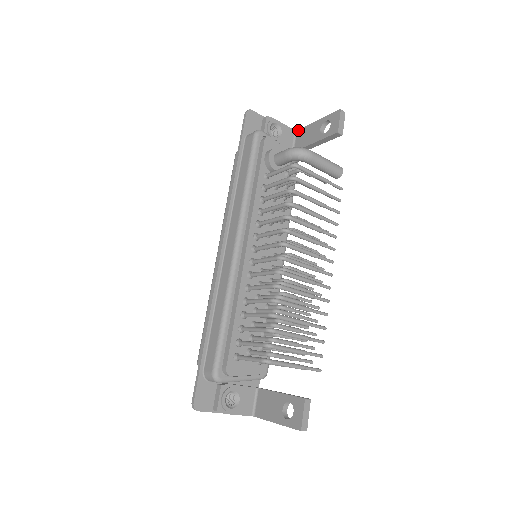
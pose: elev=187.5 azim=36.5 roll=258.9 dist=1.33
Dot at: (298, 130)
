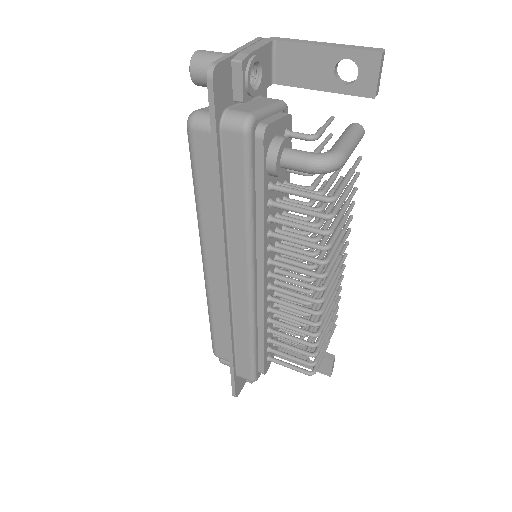
Dot at: (279, 42)
